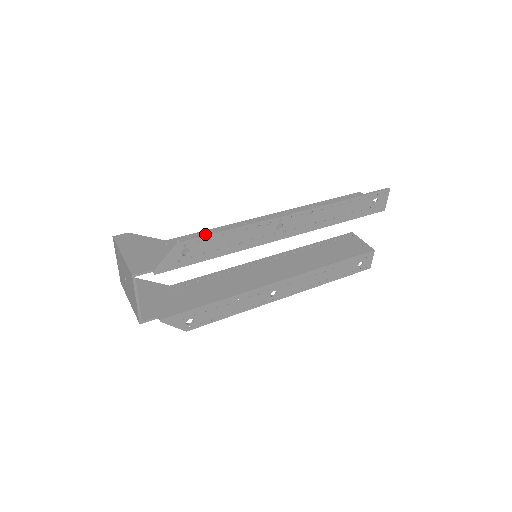
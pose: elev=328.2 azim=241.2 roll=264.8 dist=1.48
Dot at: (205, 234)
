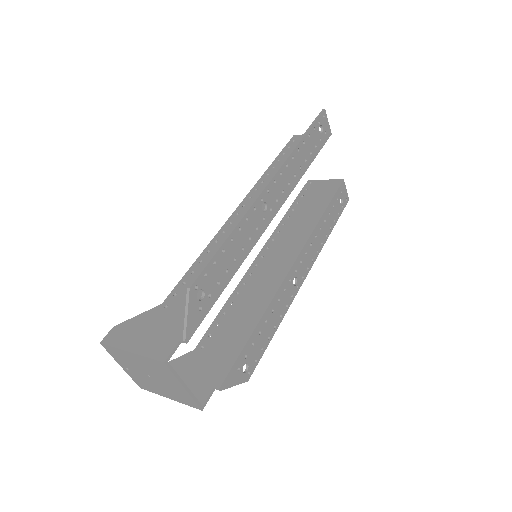
Dot at: (206, 262)
